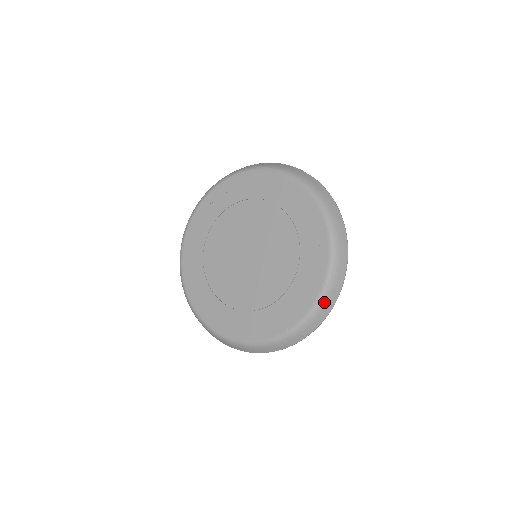
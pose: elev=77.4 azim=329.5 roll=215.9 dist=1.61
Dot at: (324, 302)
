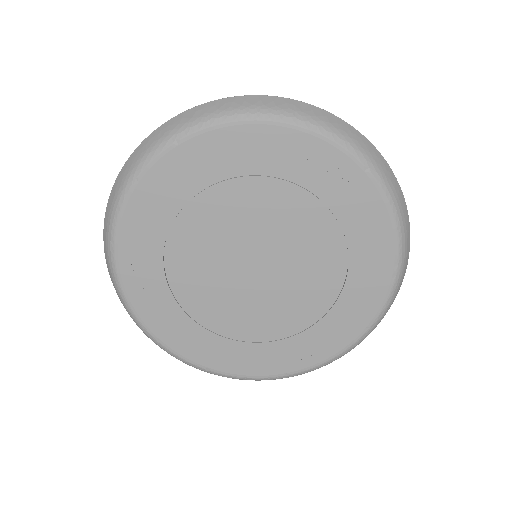
Dot at: occluded
